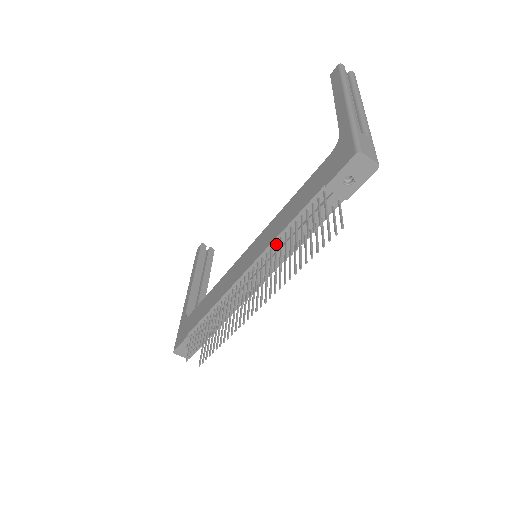
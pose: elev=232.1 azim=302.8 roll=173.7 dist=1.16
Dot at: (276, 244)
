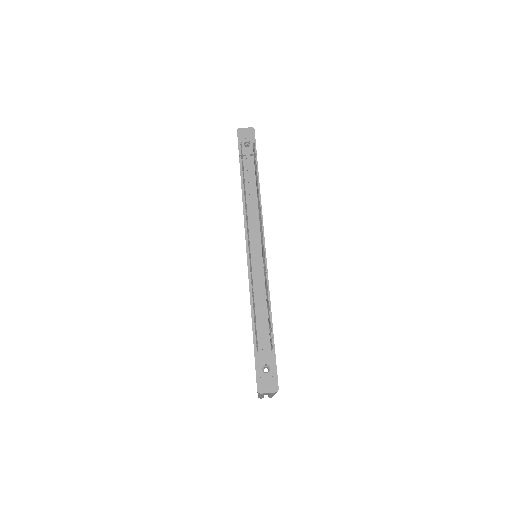
Dot at: occluded
